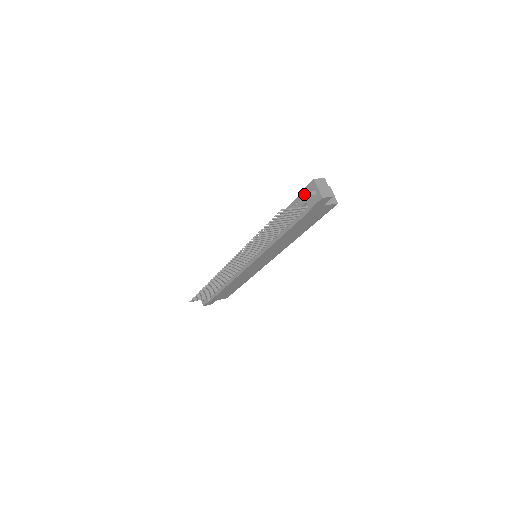
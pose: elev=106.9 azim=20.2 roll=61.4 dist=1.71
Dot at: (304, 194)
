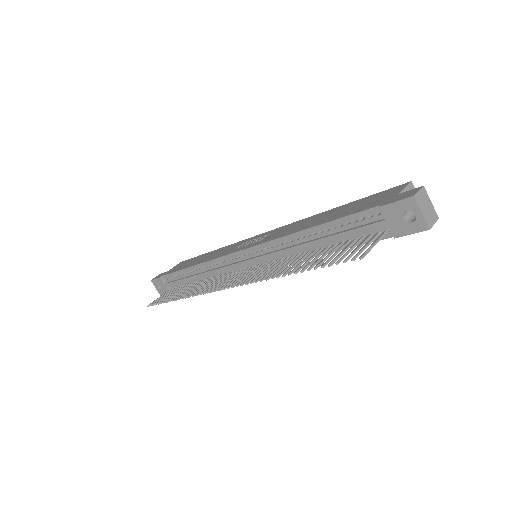
Dot at: (385, 213)
